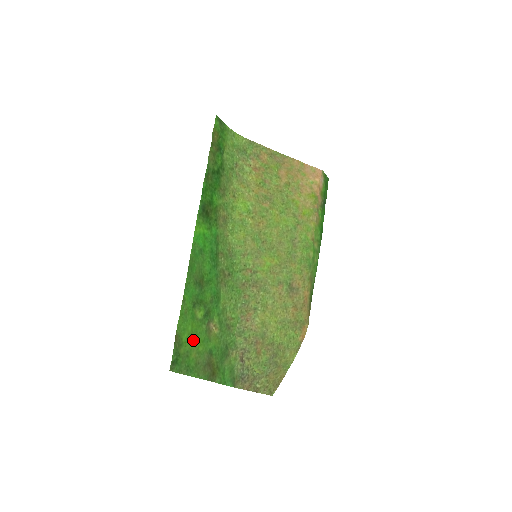
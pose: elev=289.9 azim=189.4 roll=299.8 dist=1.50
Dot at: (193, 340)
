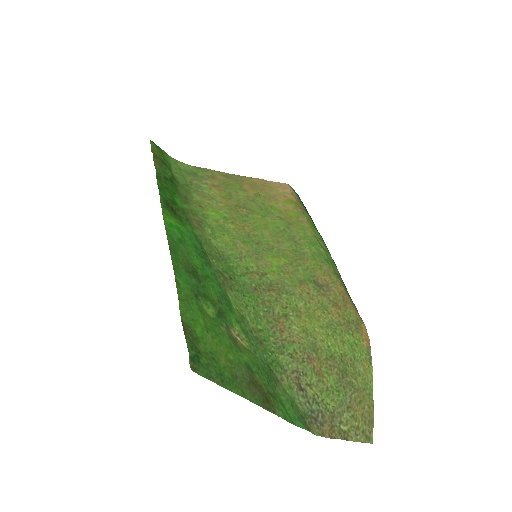
Dot at: (213, 340)
